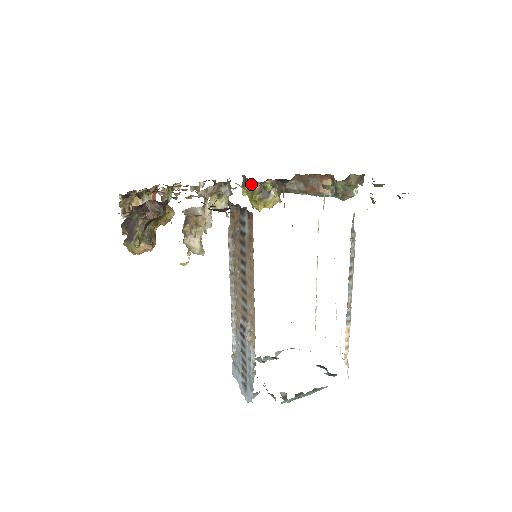
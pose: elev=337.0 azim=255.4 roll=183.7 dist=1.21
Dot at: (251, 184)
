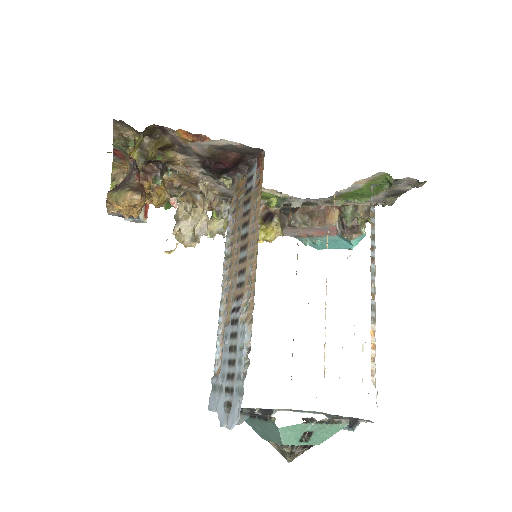
Dot at: occluded
